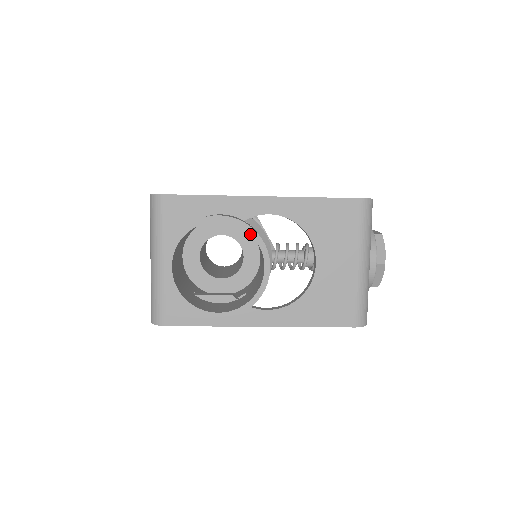
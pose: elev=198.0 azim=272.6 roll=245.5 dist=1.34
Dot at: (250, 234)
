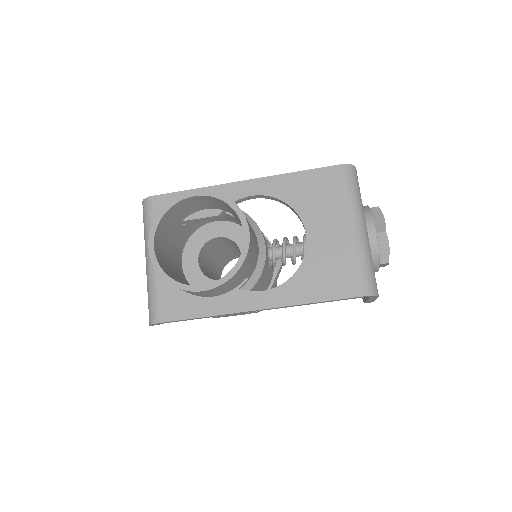
Dot at: occluded
